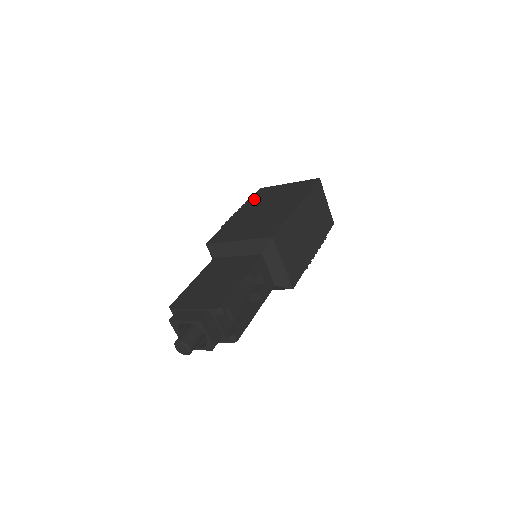
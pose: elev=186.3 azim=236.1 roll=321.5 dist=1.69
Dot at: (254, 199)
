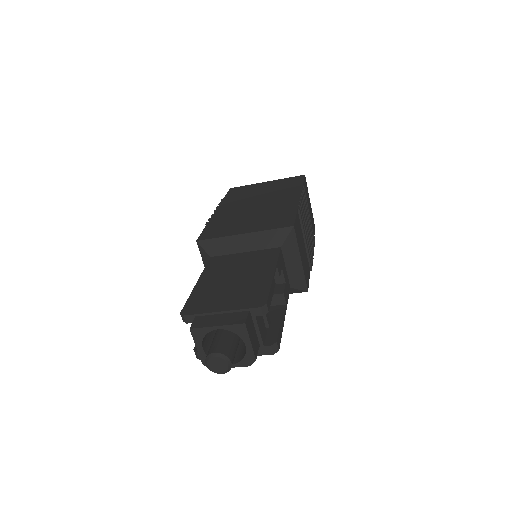
Dot at: (231, 197)
